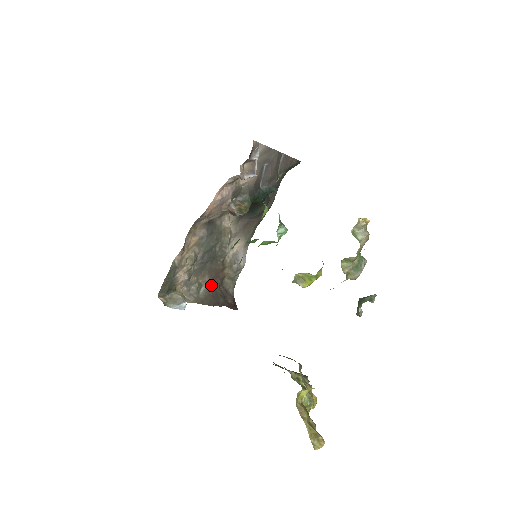
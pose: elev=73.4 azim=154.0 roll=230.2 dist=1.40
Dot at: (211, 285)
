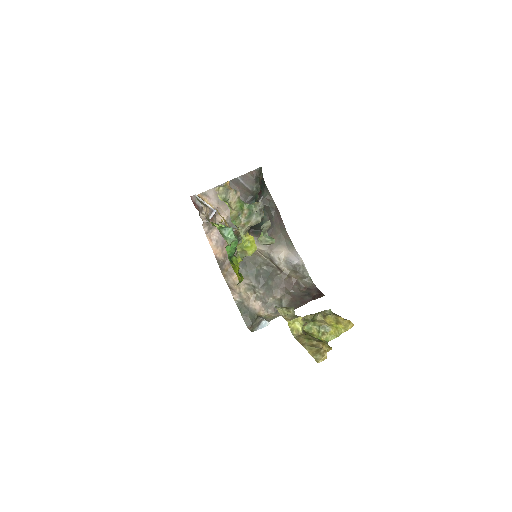
Dot at: (290, 294)
